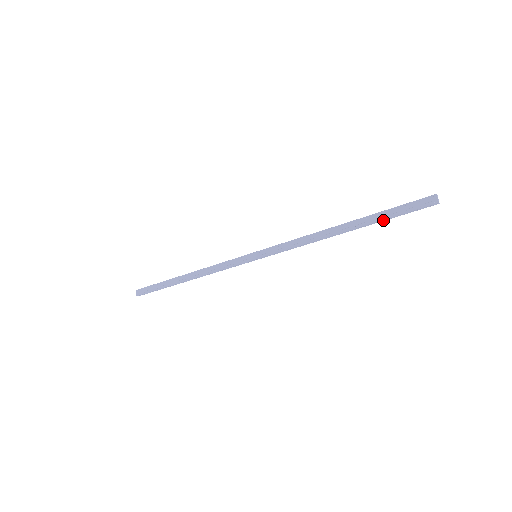
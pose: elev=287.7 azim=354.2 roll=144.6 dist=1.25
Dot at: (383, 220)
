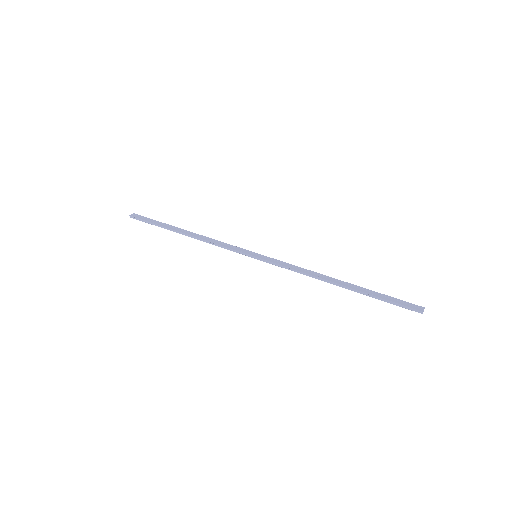
Dot at: (374, 297)
